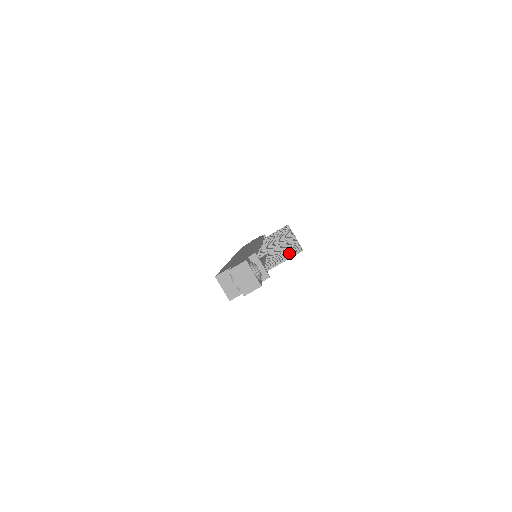
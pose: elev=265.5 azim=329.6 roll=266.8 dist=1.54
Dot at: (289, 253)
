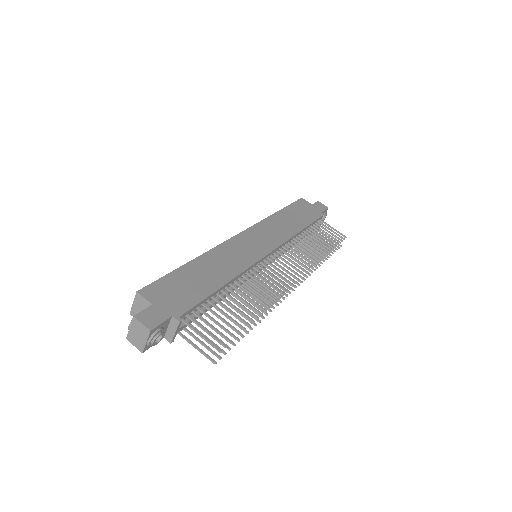
Dot at: occluded
